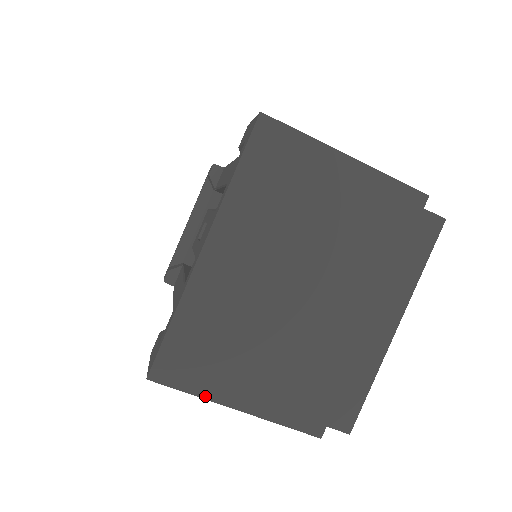
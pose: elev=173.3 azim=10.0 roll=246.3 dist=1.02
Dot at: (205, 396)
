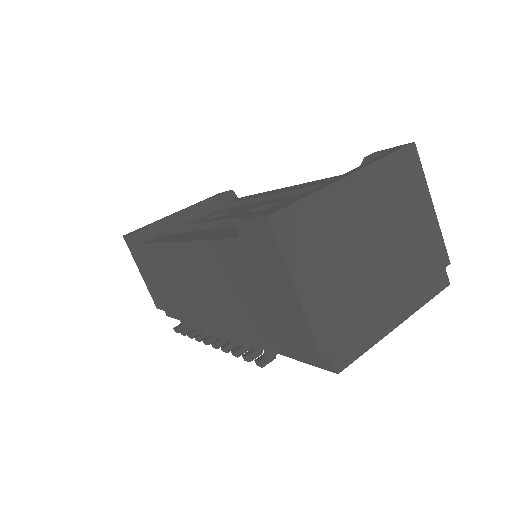
Dot at: (287, 262)
